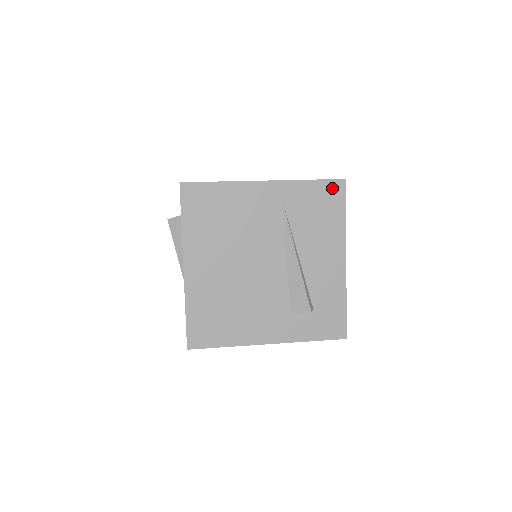
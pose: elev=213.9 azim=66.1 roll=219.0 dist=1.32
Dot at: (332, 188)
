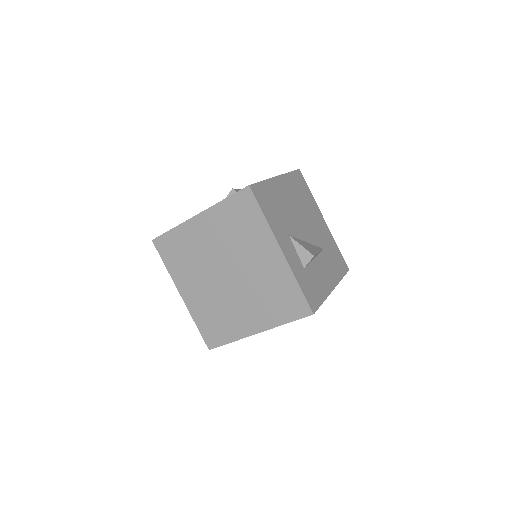
Dot at: occluded
